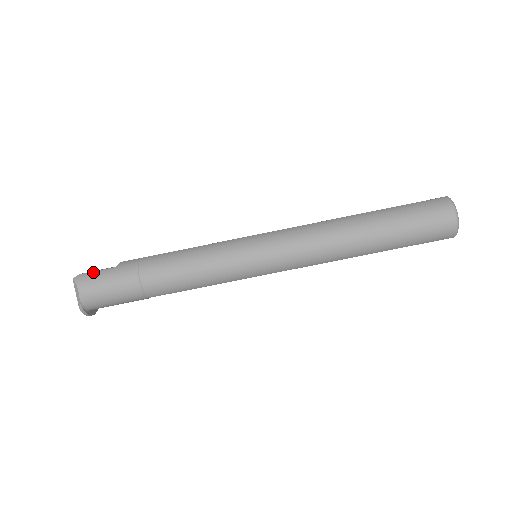
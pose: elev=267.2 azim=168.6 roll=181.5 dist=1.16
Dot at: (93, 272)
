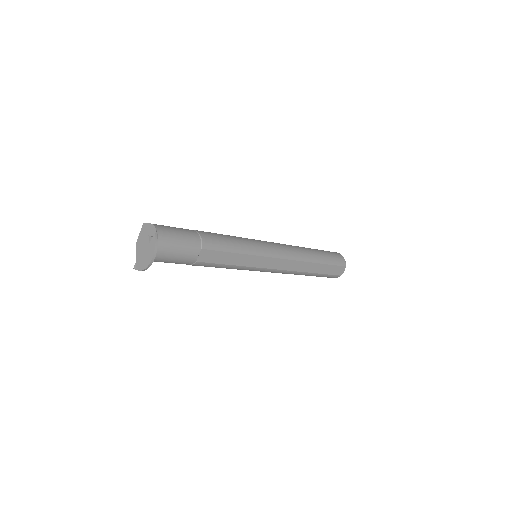
Dot at: occluded
